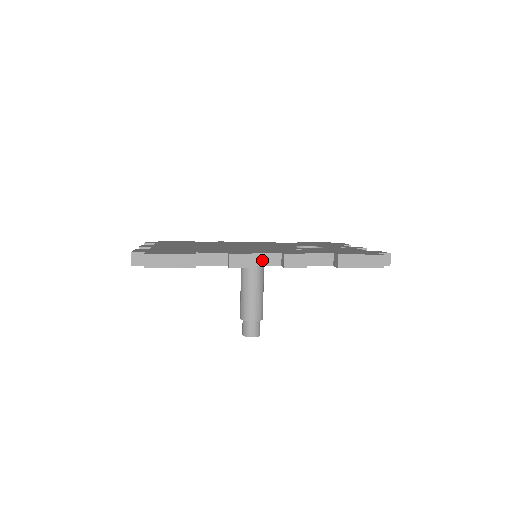
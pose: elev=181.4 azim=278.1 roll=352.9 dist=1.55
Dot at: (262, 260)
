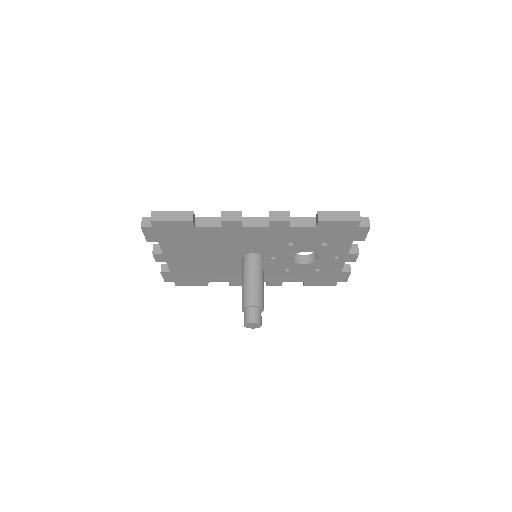
Dot at: (252, 223)
